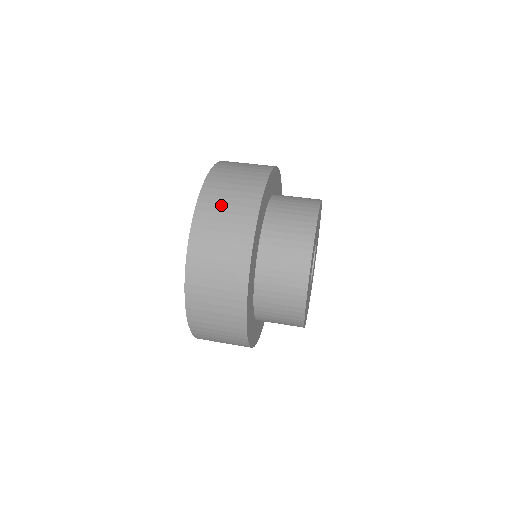
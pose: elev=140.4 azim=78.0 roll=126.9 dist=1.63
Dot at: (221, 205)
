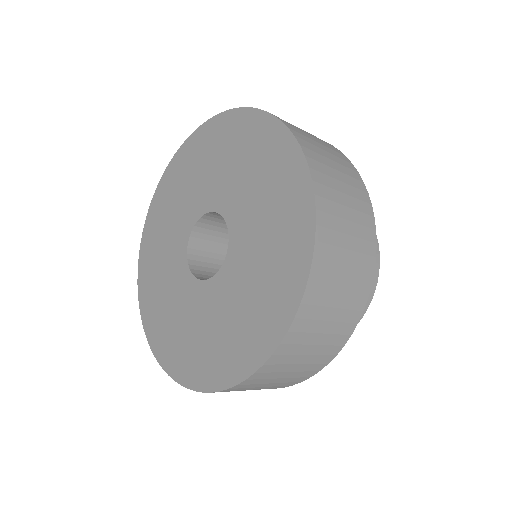
Dot at: occluded
